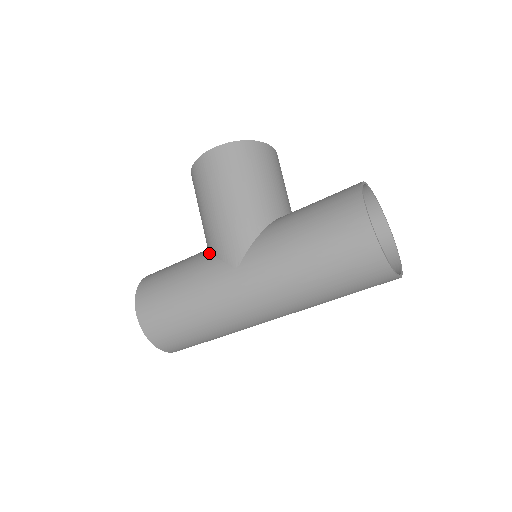
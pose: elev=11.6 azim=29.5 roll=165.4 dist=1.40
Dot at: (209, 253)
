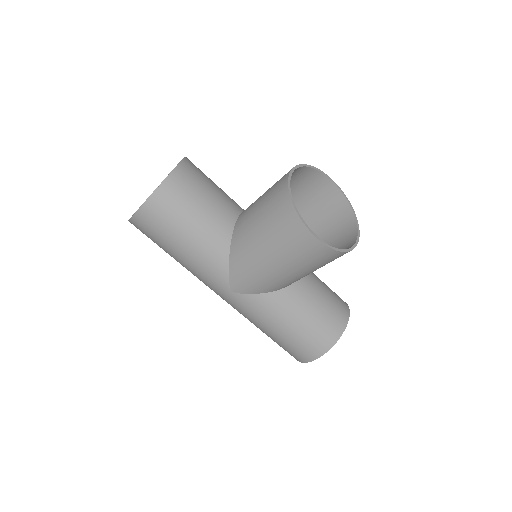
Dot at: (228, 254)
